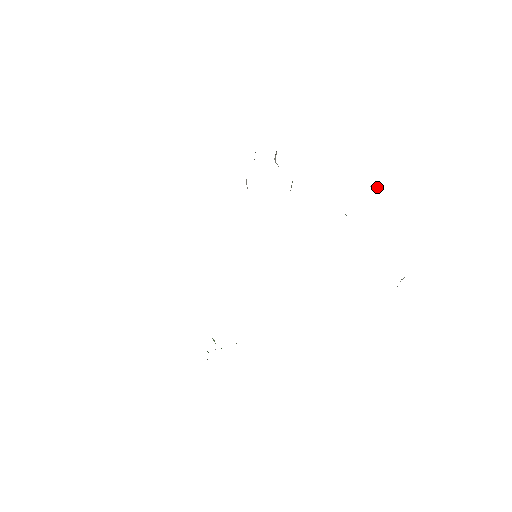
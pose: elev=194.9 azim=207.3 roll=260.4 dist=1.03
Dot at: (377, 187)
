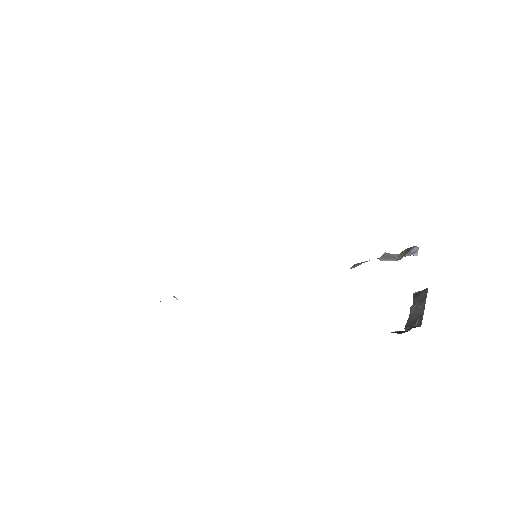
Dot at: (417, 255)
